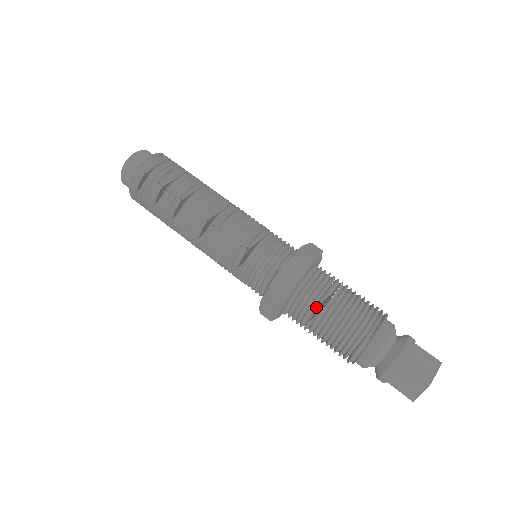
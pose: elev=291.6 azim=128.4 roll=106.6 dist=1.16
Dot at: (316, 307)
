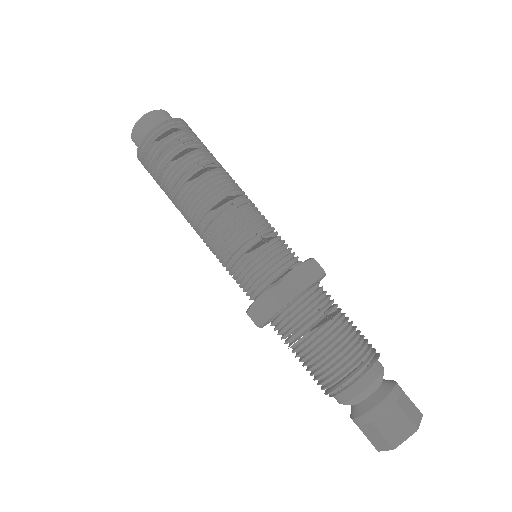
Dot at: (321, 318)
